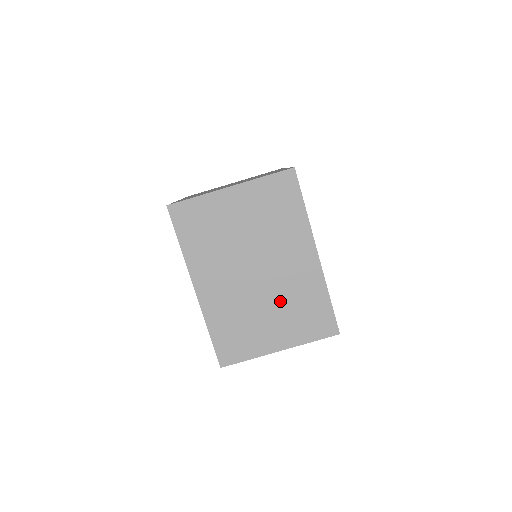
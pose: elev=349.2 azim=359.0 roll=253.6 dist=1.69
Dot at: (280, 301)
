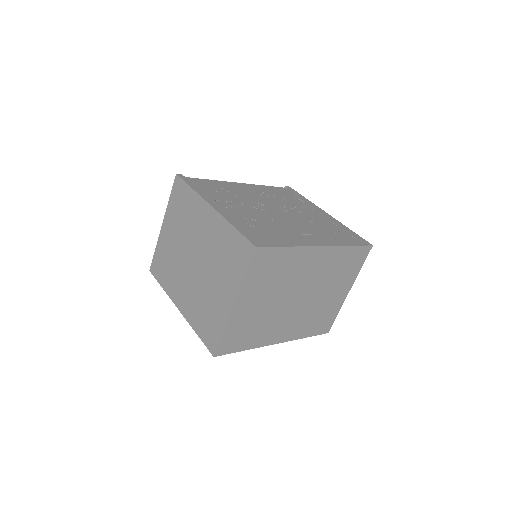
Dot at: (326, 284)
